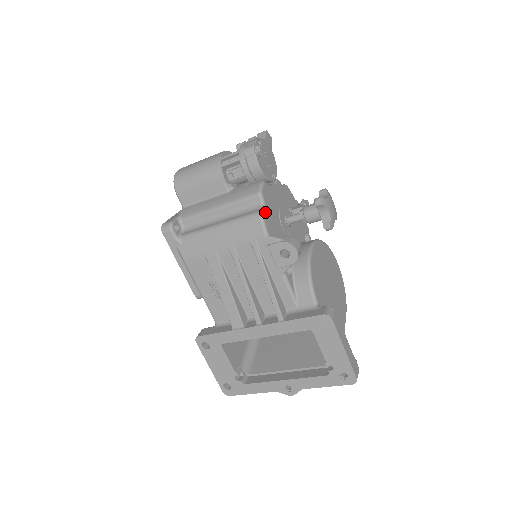
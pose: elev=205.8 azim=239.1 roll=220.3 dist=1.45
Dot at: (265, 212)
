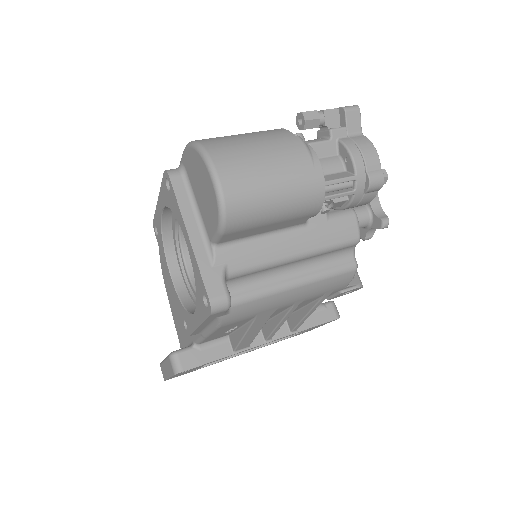
Dot at: (354, 259)
